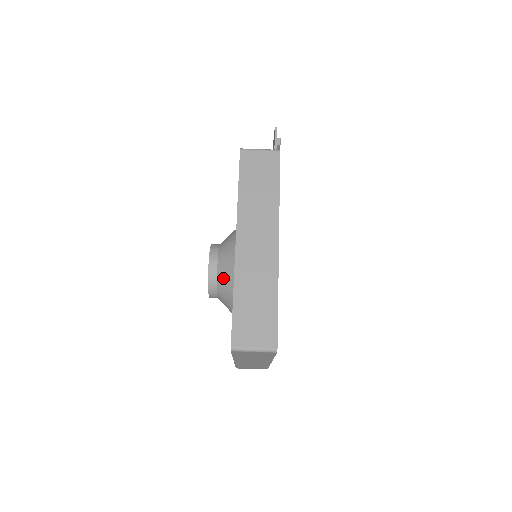
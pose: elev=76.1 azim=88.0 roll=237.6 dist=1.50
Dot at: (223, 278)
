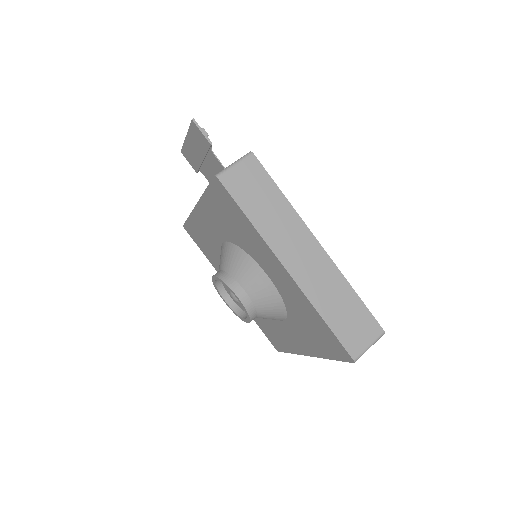
Dot at: (263, 302)
